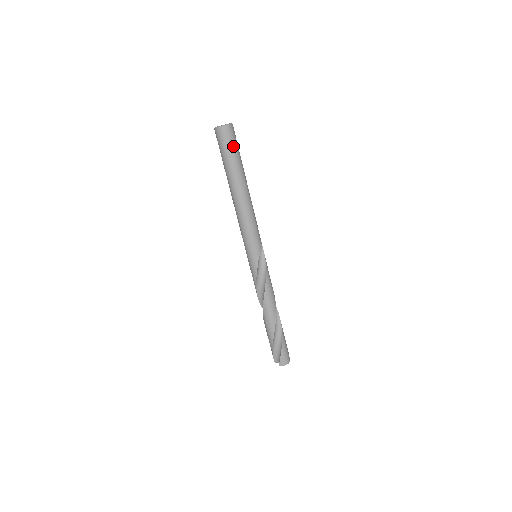
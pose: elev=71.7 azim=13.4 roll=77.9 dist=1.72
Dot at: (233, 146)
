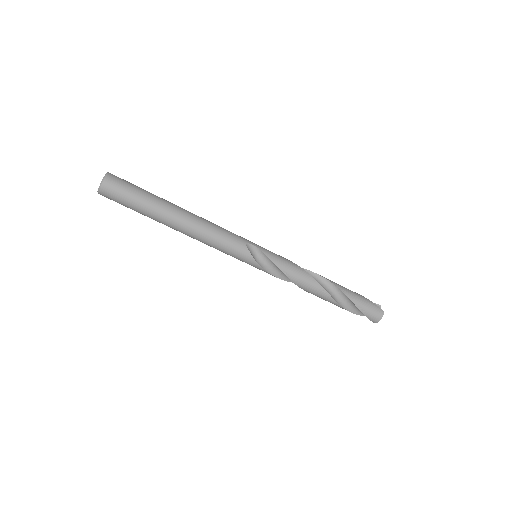
Dot at: (126, 197)
